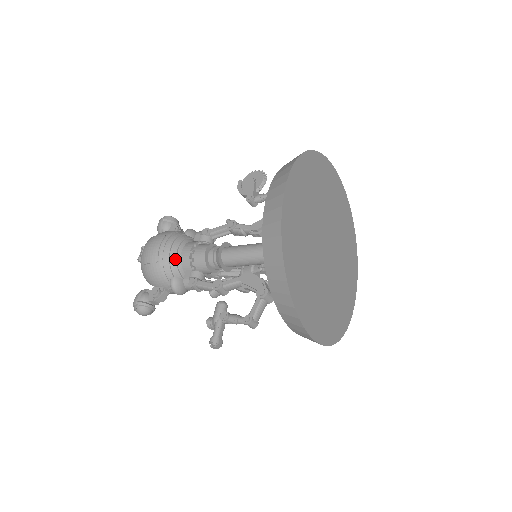
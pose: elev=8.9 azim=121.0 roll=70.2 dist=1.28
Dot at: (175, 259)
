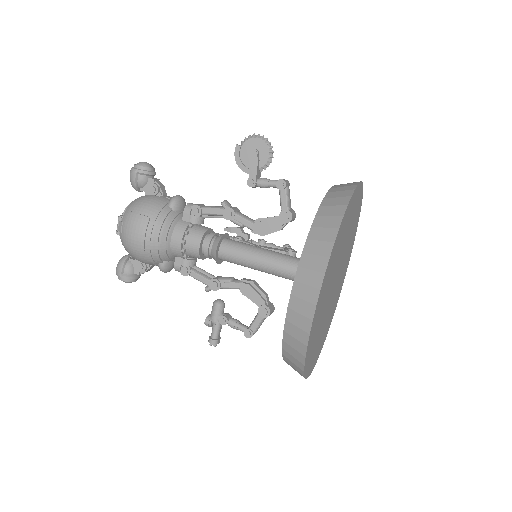
Dot at: (164, 249)
